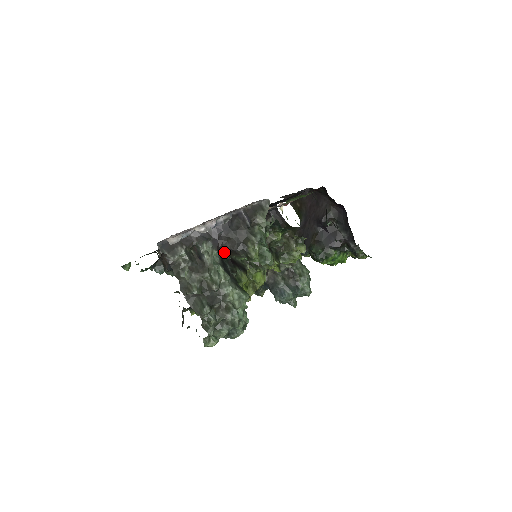
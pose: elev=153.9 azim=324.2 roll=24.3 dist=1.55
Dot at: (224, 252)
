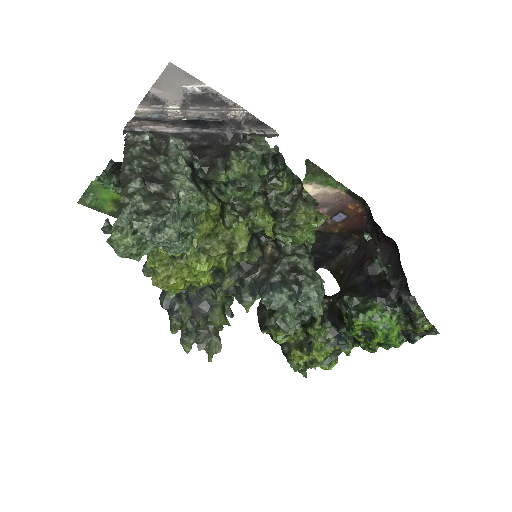
Dot at: (199, 159)
